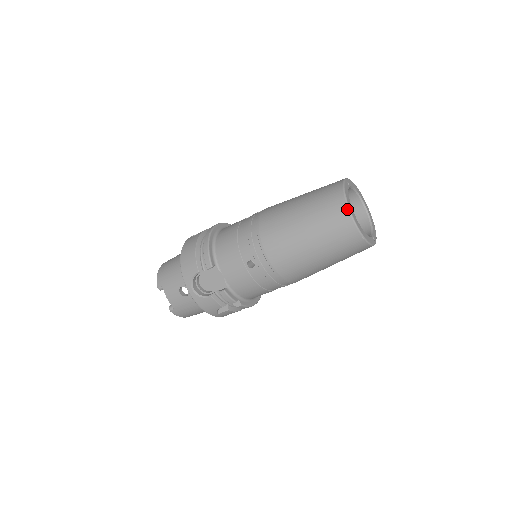
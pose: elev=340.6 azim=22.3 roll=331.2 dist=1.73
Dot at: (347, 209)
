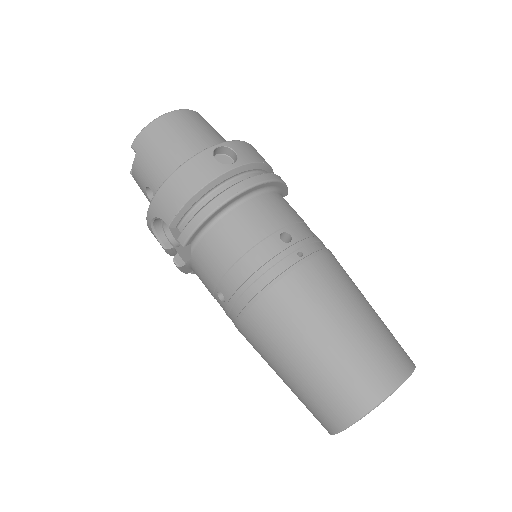
Dot at: (345, 426)
